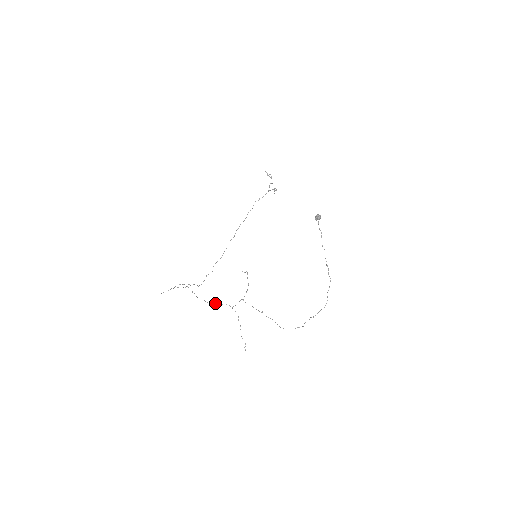
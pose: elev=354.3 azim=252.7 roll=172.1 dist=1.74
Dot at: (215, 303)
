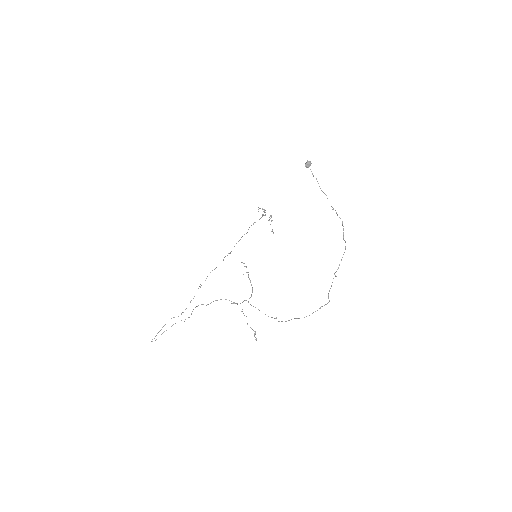
Dot at: (211, 302)
